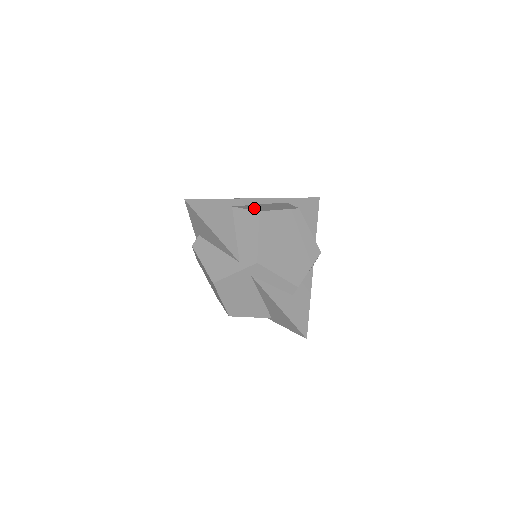
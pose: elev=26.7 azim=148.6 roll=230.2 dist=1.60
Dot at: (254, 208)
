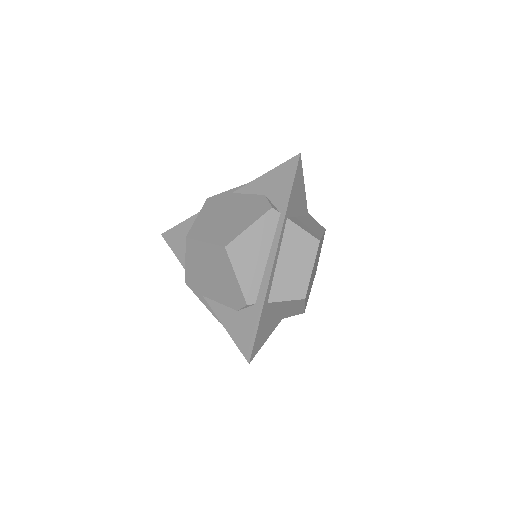
Dot at: (291, 290)
